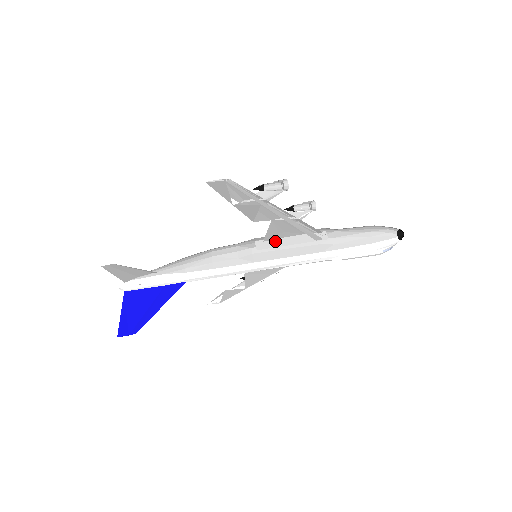
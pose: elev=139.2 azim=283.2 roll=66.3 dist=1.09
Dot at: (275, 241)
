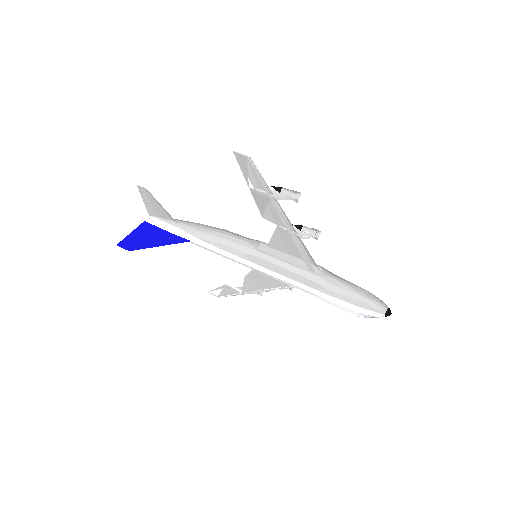
Dot at: (276, 251)
